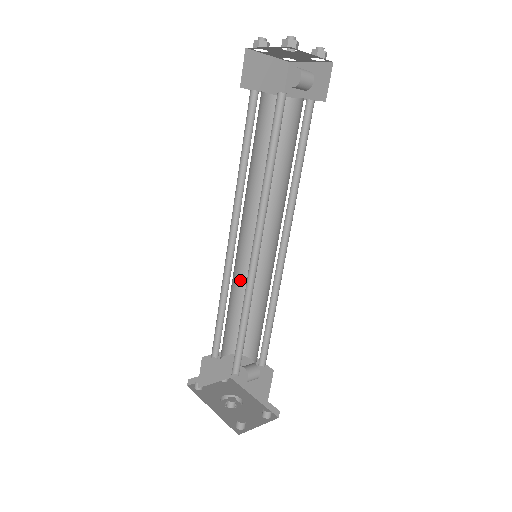
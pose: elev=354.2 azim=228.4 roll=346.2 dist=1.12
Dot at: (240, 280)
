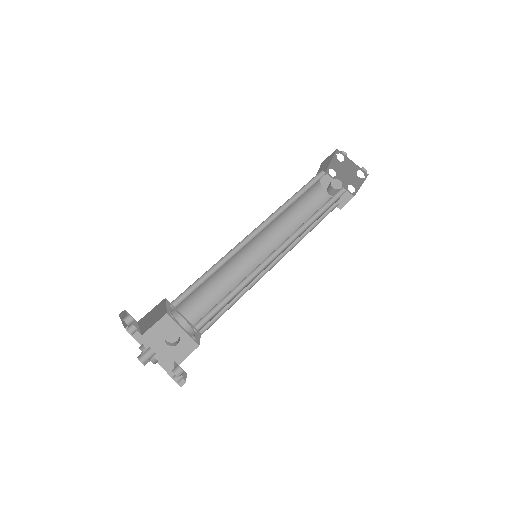
Dot at: (226, 263)
